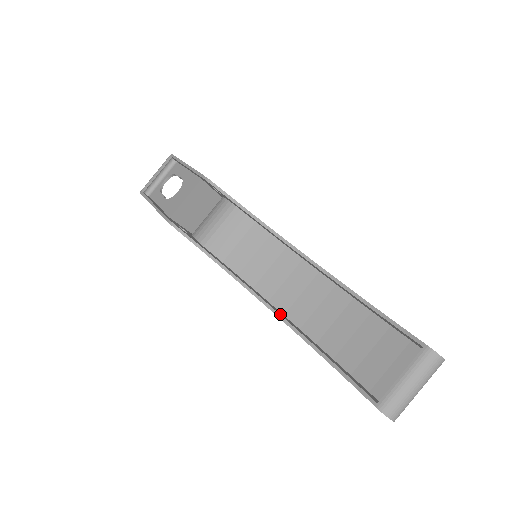
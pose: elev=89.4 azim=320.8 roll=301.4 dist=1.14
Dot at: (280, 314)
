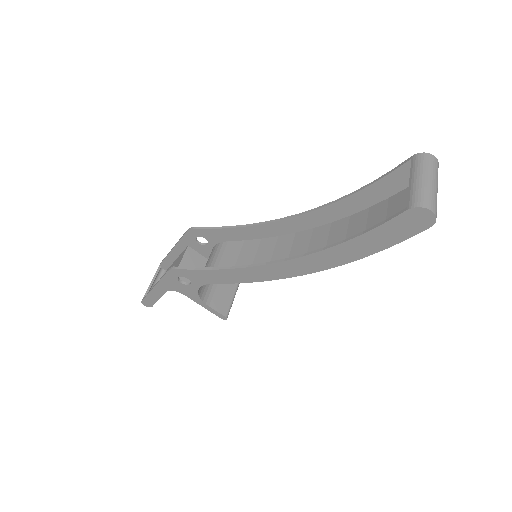
Dot at: (295, 258)
